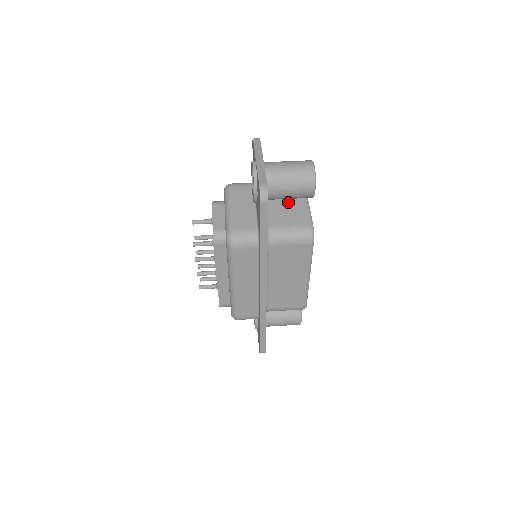
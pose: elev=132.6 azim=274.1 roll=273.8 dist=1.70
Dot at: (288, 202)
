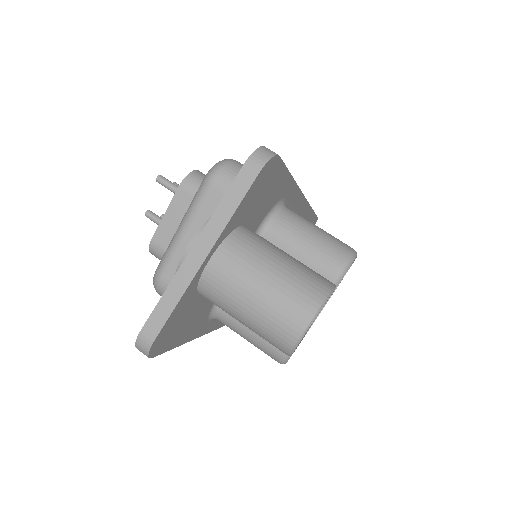
Dot at: occluded
